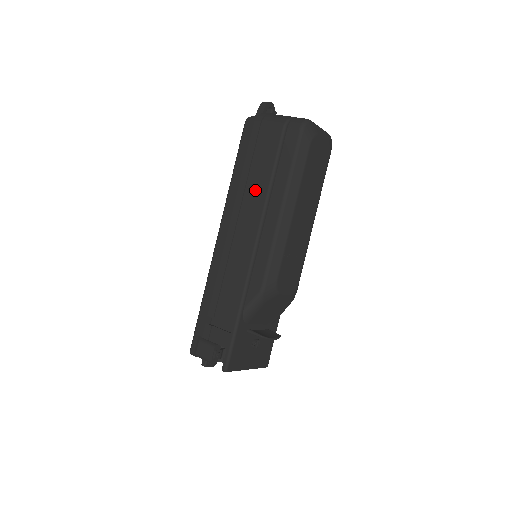
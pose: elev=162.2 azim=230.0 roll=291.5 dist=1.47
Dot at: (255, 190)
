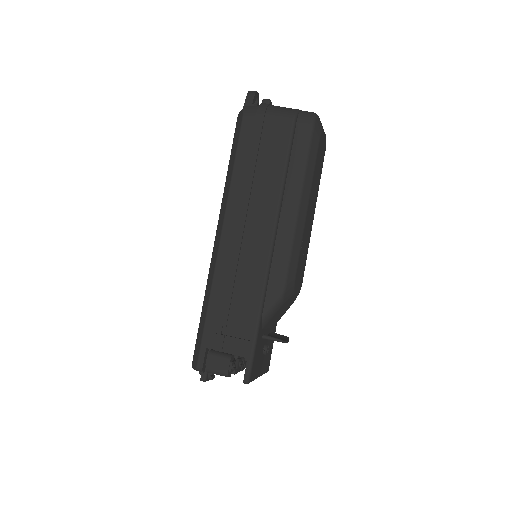
Dot at: (265, 186)
